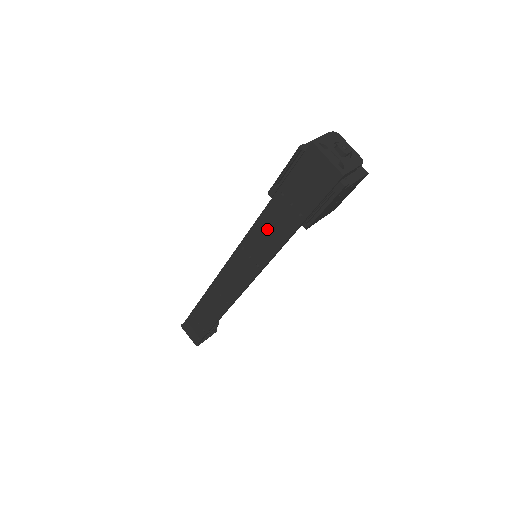
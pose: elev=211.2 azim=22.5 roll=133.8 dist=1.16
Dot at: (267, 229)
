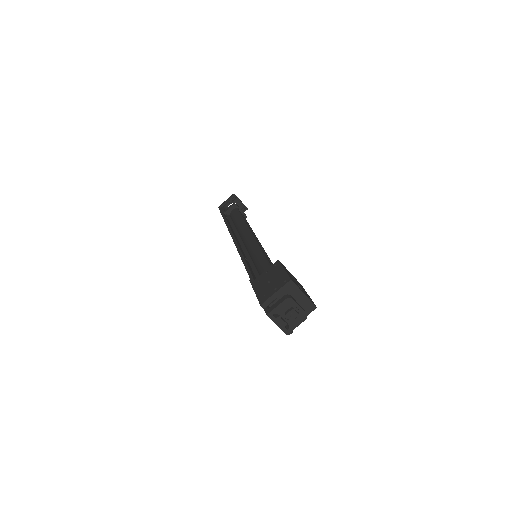
Dot at: occluded
